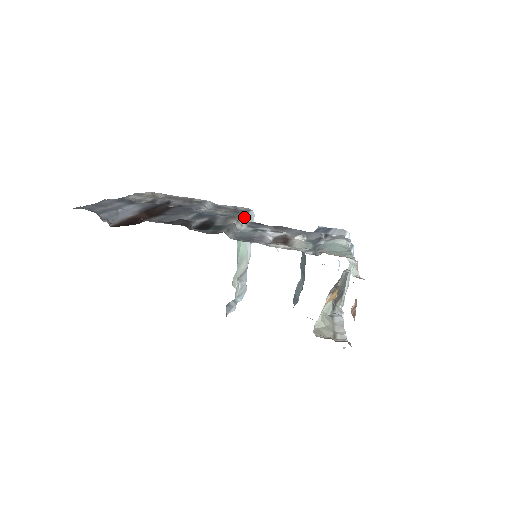
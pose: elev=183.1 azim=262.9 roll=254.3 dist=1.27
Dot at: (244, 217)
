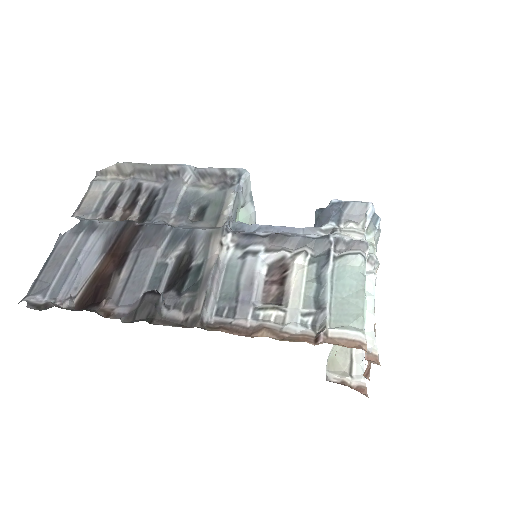
Dot at: (232, 210)
